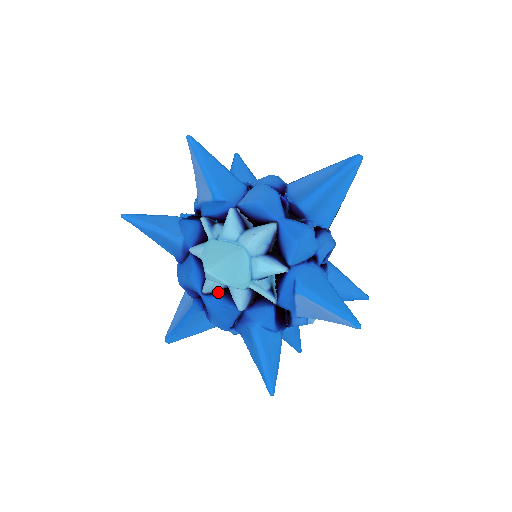
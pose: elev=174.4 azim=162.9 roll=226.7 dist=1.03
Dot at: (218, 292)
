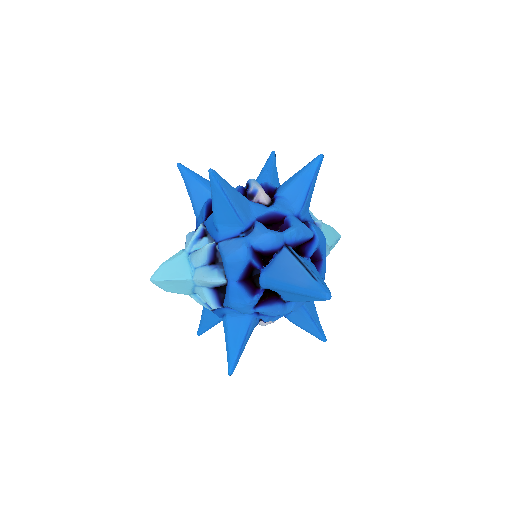
Dot at: occluded
